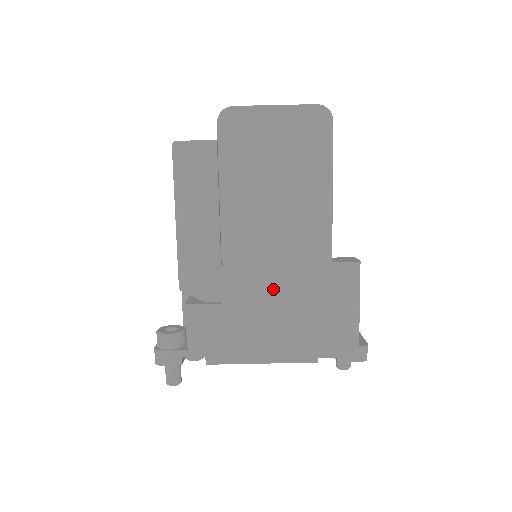
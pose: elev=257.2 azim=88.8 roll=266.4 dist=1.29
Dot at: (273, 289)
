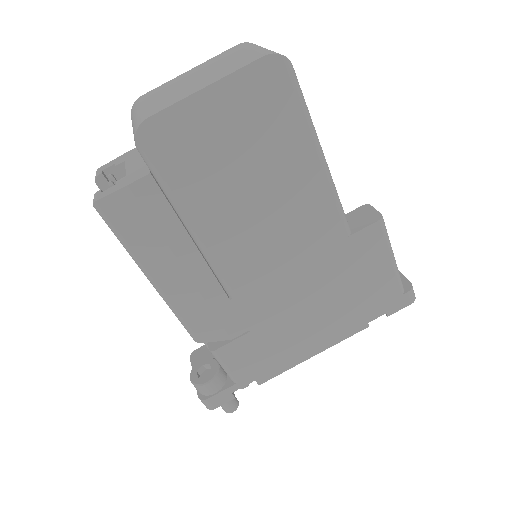
Dot at: (298, 292)
